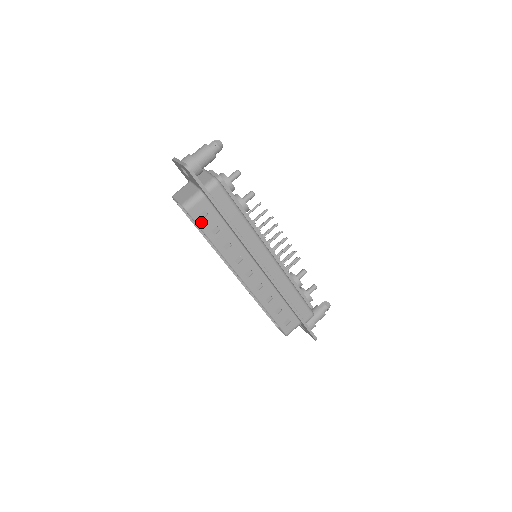
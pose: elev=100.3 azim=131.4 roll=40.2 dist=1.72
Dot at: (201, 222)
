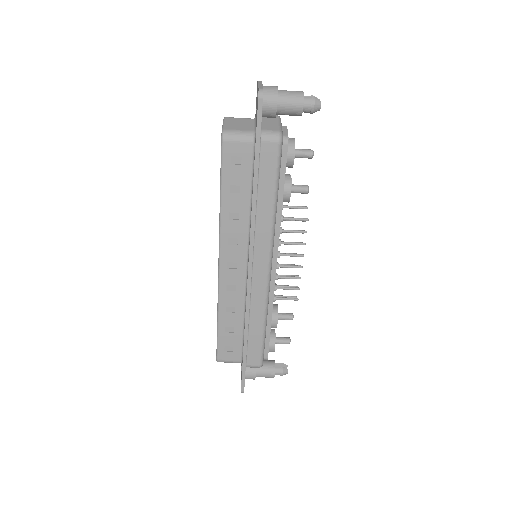
Dot at: (227, 166)
